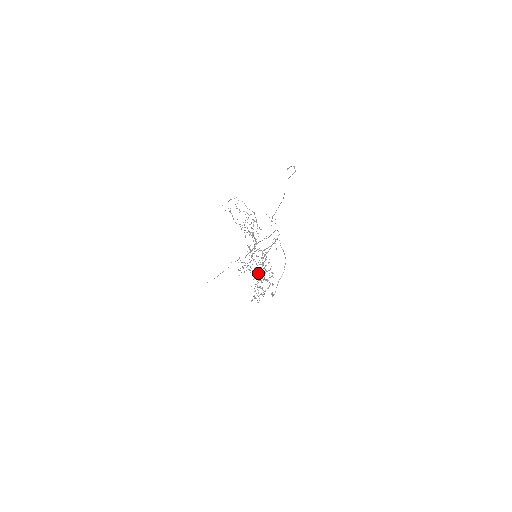
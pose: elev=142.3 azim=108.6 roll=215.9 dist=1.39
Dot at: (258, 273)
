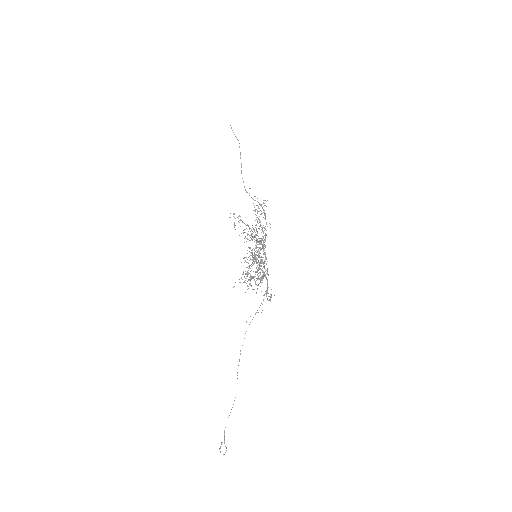
Dot at: (255, 260)
